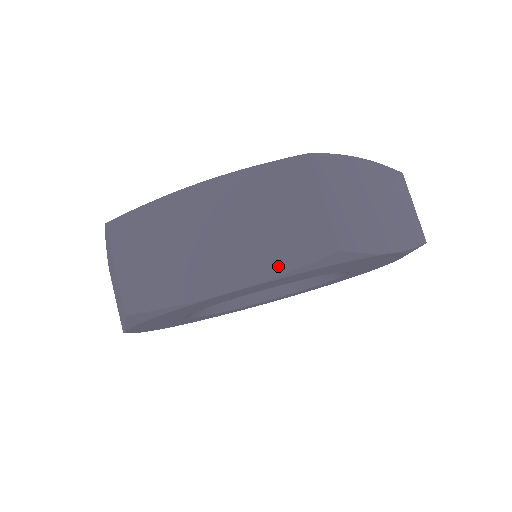
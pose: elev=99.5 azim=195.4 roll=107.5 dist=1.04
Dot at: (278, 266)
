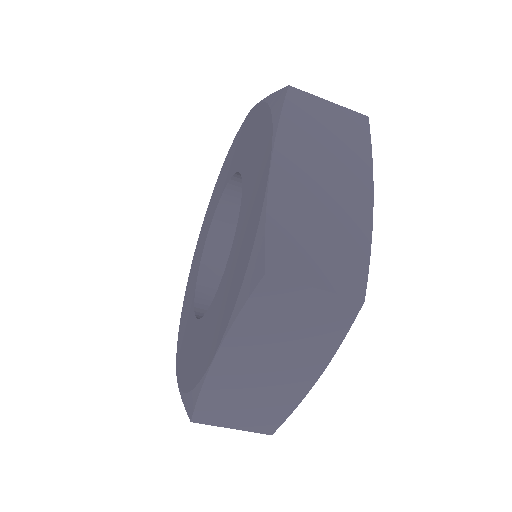
Dot at: occluded
